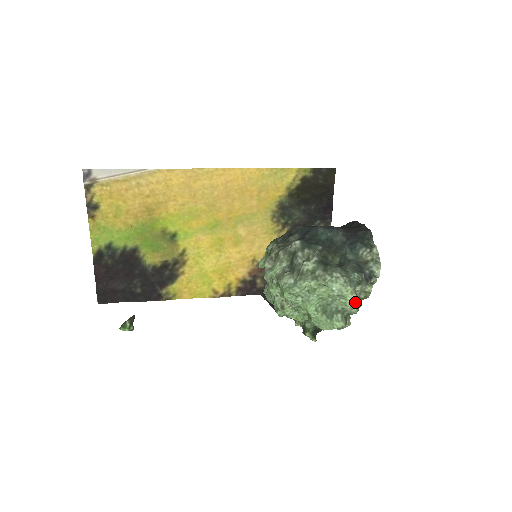
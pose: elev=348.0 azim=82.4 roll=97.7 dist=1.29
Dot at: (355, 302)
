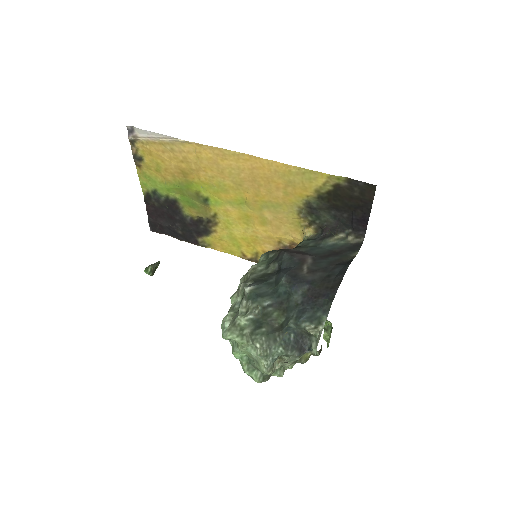
Dot at: (268, 374)
